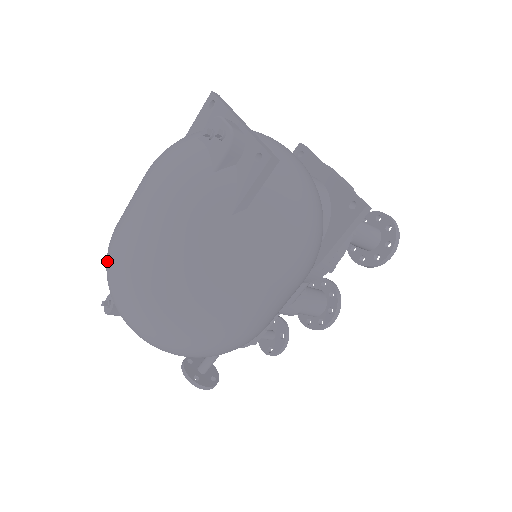
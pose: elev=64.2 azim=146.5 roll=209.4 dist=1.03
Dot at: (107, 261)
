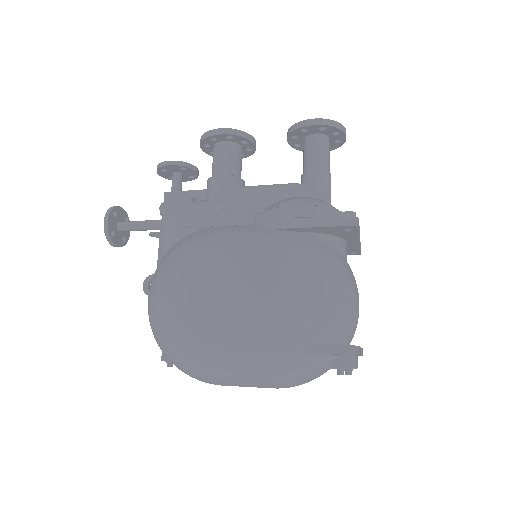
Dot at: occluded
